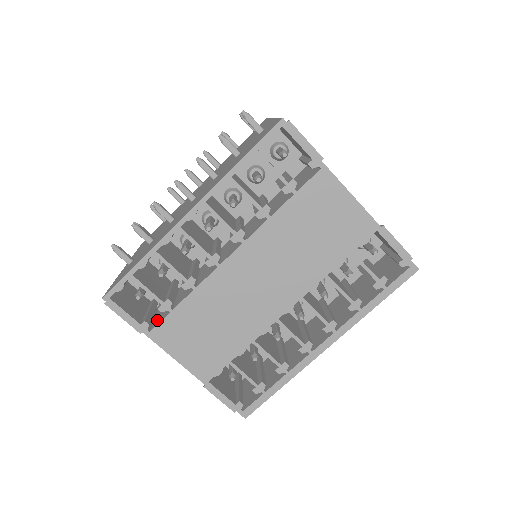
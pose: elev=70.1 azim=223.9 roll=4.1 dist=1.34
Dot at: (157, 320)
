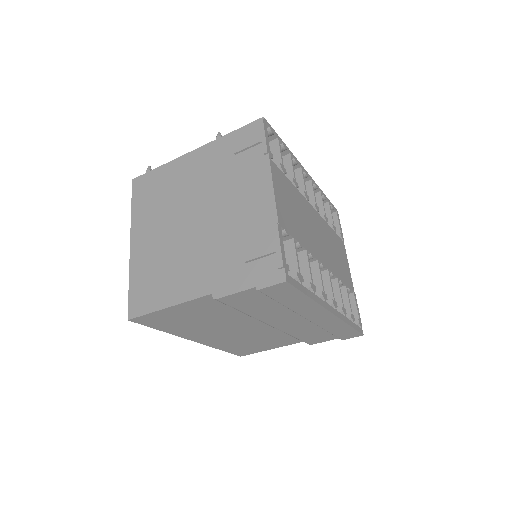
Dot at: occluded
